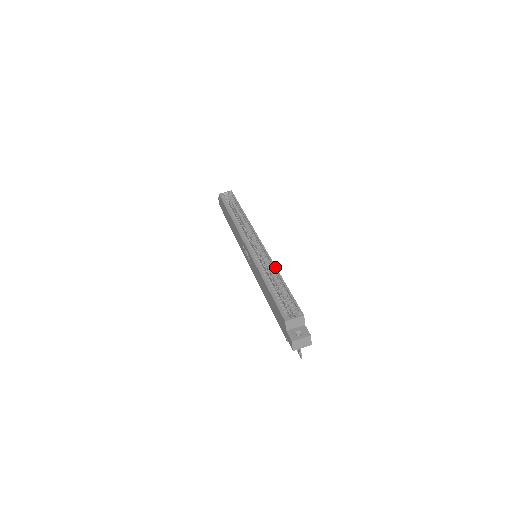
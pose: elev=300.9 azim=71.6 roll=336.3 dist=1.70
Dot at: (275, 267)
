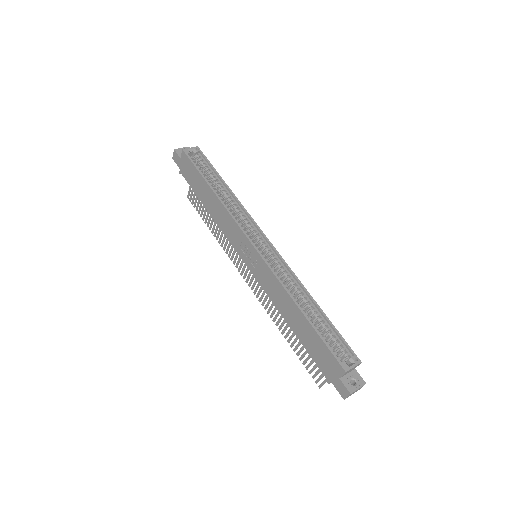
Dot at: (304, 287)
